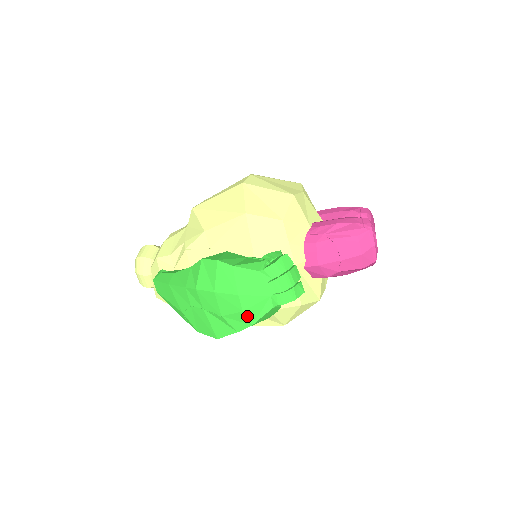
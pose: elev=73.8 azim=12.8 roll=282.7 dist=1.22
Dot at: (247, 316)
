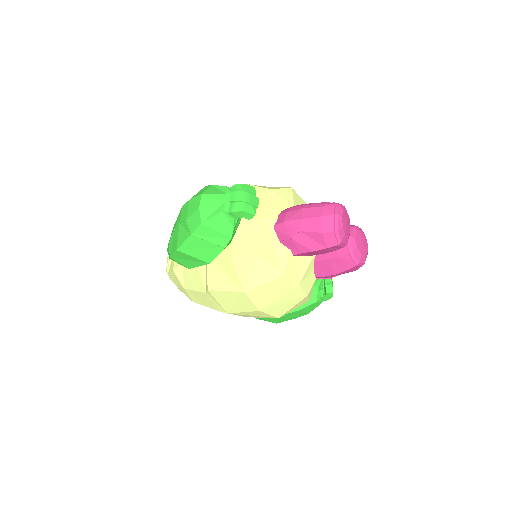
Dot at: (201, 213)
